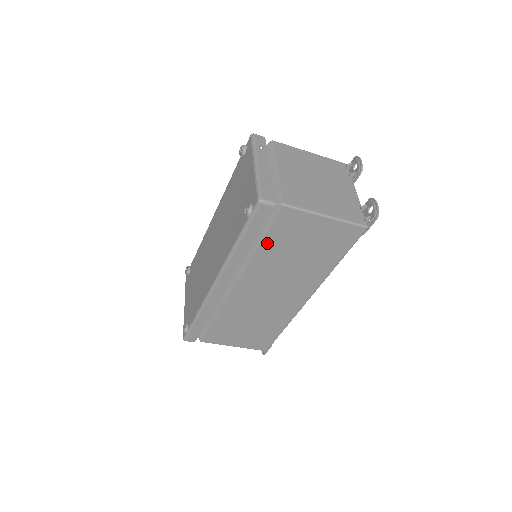
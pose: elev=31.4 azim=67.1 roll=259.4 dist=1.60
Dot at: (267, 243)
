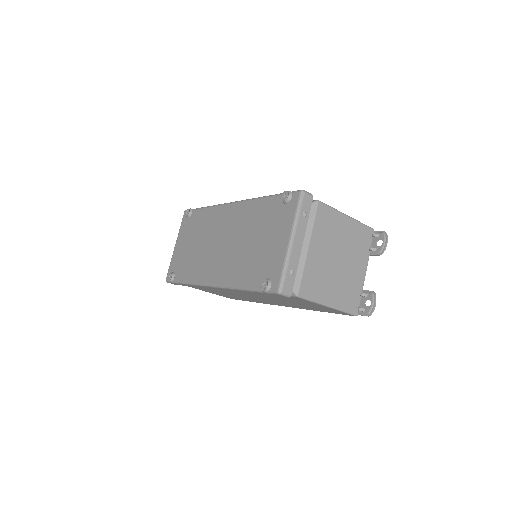
Dot at: occluded
